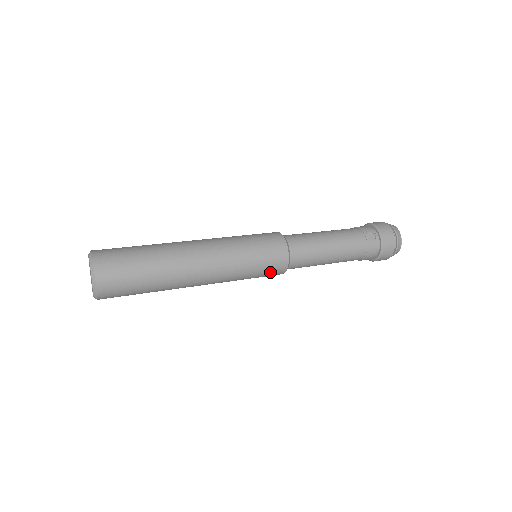
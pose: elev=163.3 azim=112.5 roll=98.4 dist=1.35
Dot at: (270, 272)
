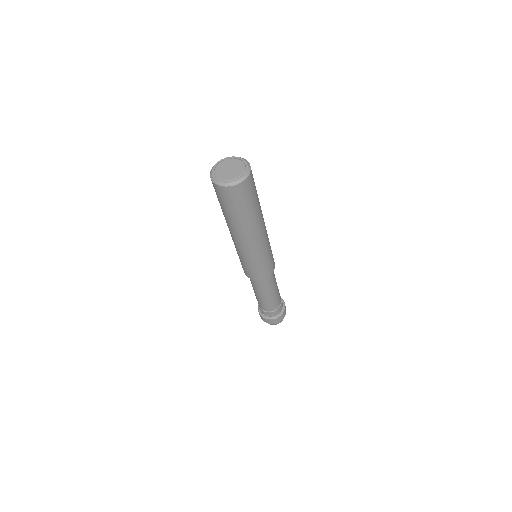
Dot at: (265, 270)
